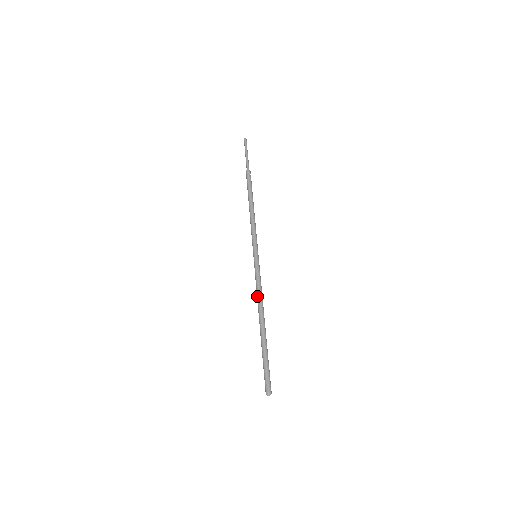
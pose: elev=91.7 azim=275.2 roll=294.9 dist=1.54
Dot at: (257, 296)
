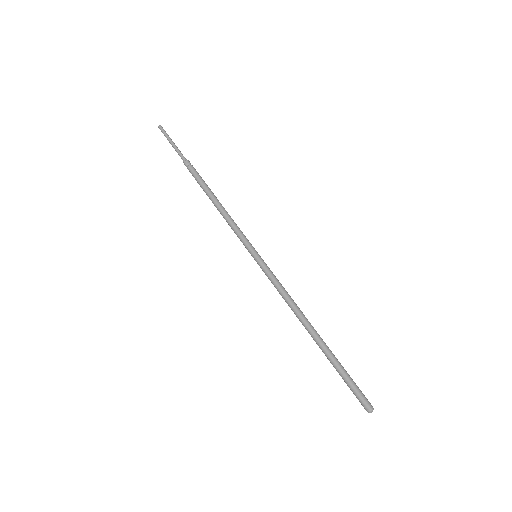
Dot at: (287, 302)
